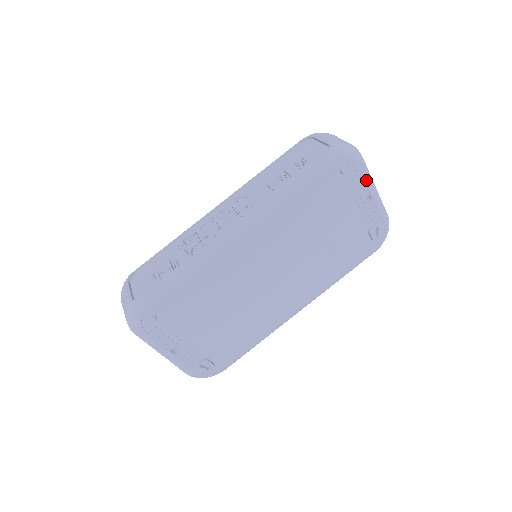
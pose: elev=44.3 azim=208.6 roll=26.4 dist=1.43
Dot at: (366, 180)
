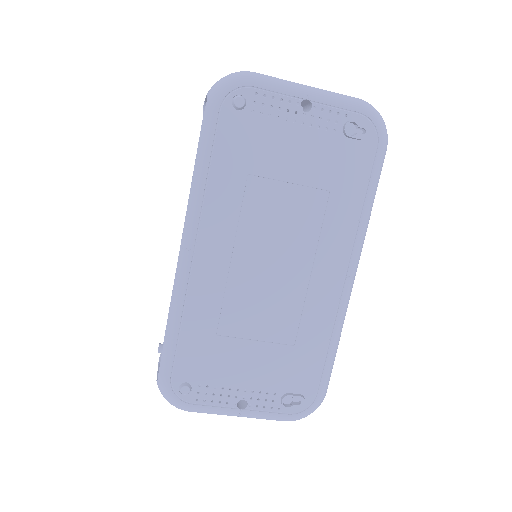
Dot at: (280, 90)
